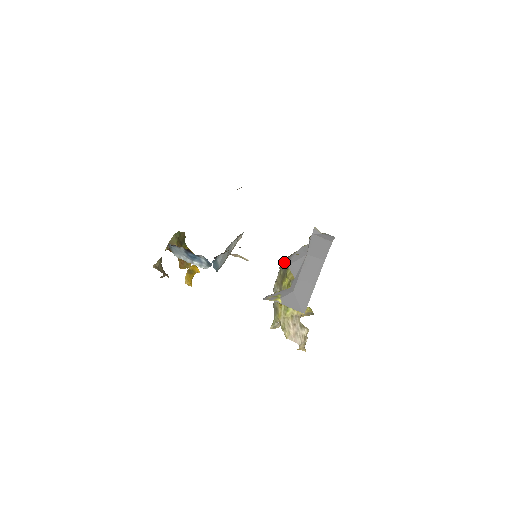
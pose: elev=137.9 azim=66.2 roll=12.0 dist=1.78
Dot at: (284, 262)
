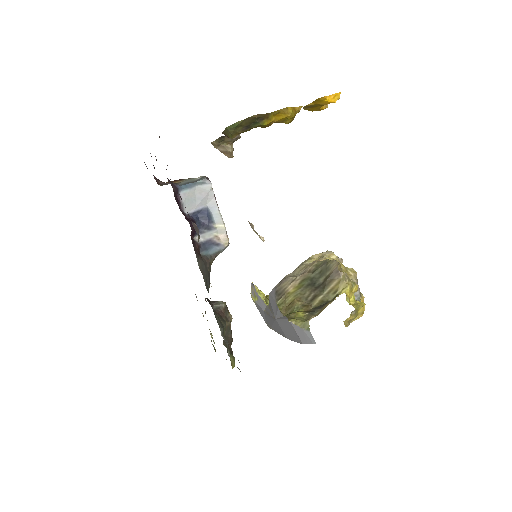
Dot at: (273, 289)
